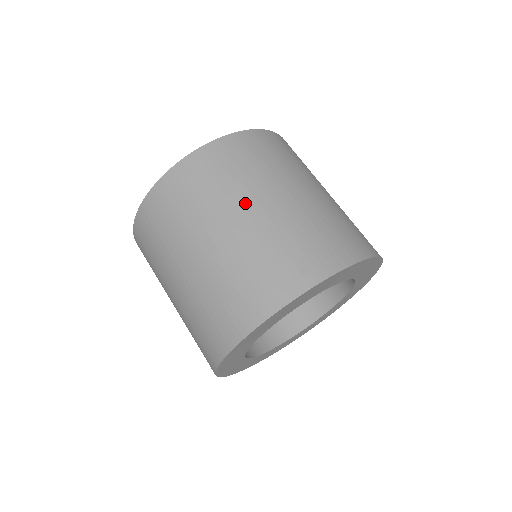
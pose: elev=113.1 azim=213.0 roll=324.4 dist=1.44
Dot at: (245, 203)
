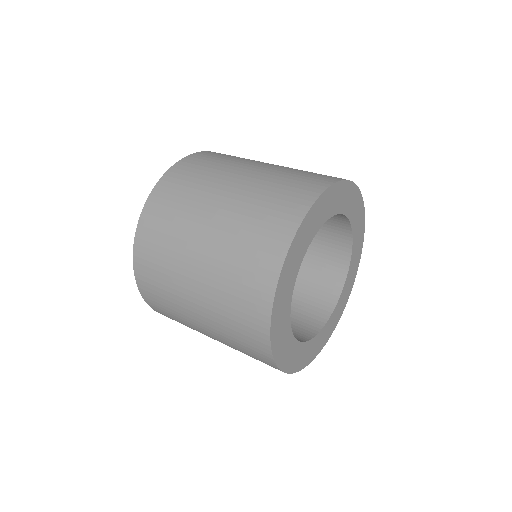
Dot at: (258, 162)
